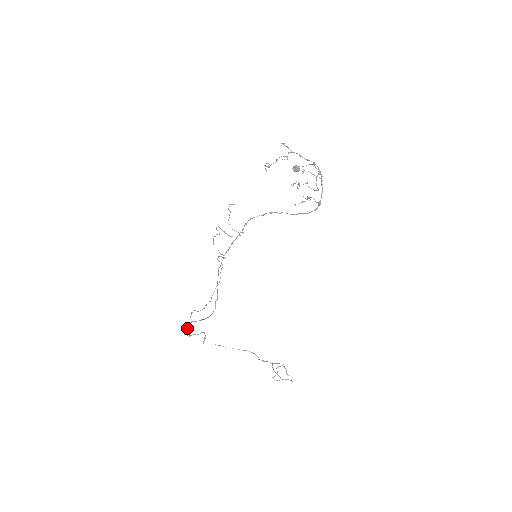
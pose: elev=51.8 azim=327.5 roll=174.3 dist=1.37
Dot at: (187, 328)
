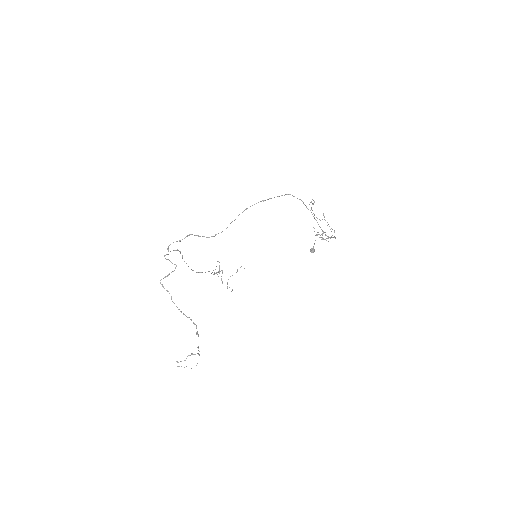
Dot at: occluded
